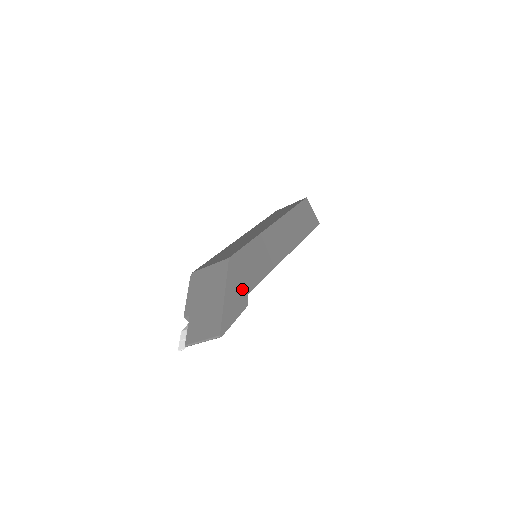
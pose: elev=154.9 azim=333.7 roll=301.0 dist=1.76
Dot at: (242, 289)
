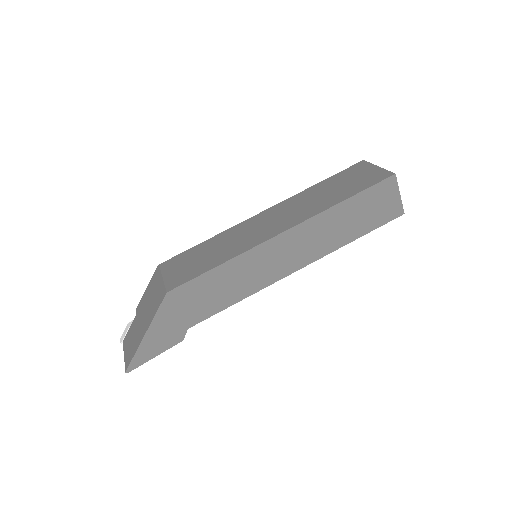
Dot at: (179, 324)
